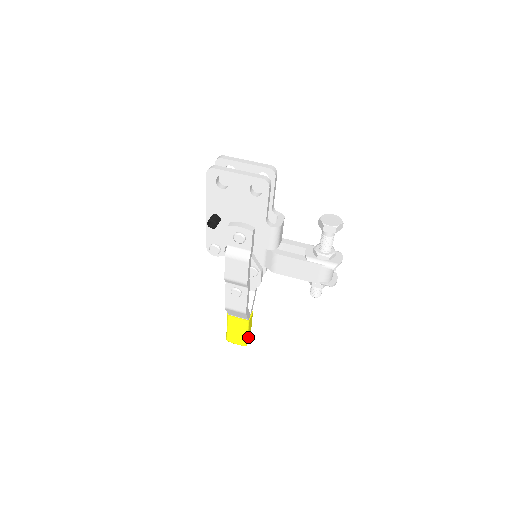
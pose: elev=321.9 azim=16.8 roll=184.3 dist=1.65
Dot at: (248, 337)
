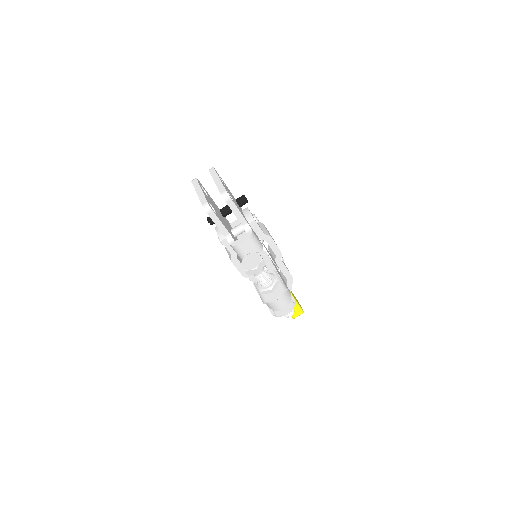
Dot at: occluded
